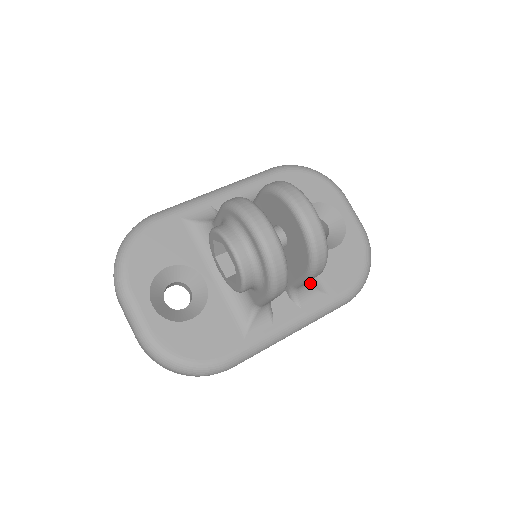
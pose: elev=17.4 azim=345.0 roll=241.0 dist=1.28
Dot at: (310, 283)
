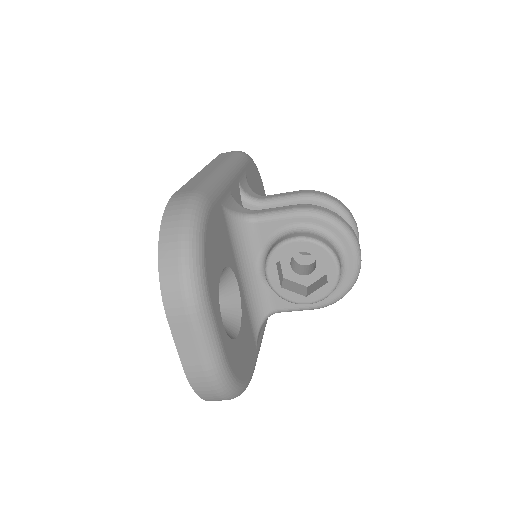
Dot at: occluded
